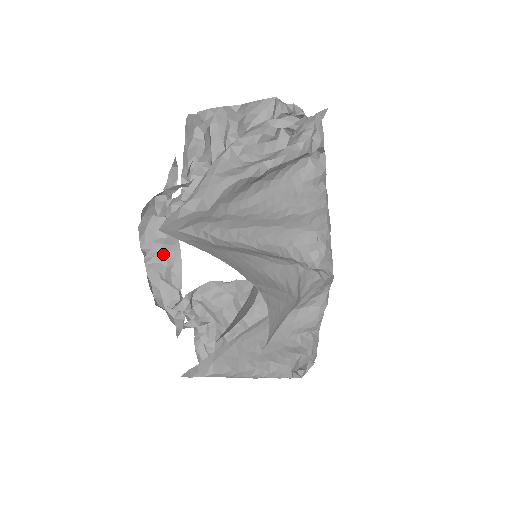
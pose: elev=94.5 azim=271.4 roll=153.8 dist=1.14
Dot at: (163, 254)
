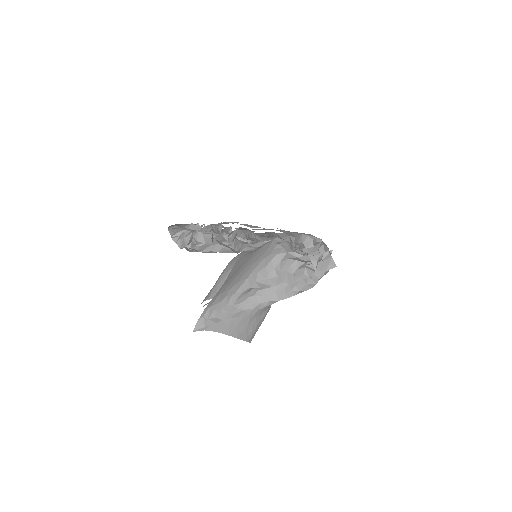
Dot at: occluded
